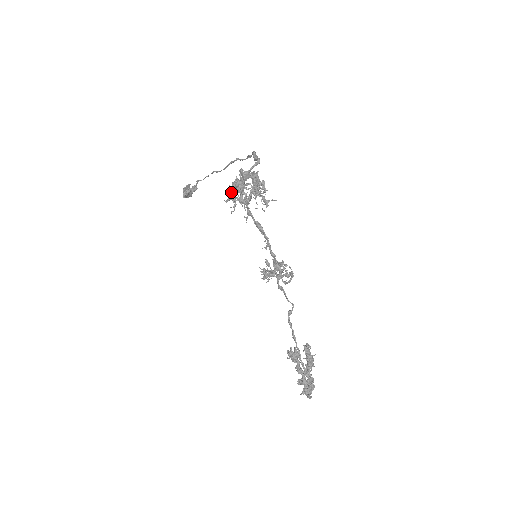
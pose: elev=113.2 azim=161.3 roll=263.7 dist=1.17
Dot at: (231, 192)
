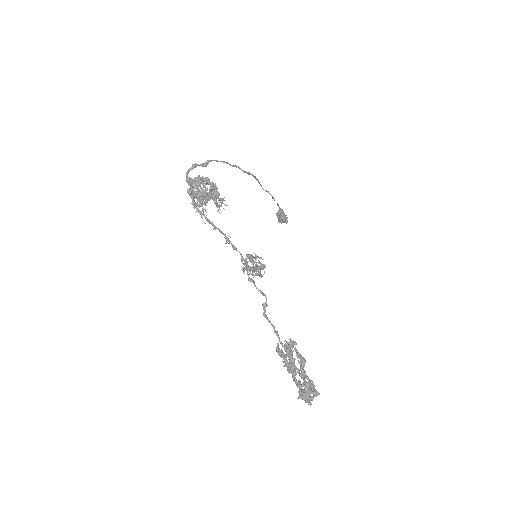
Dot at: occluded
